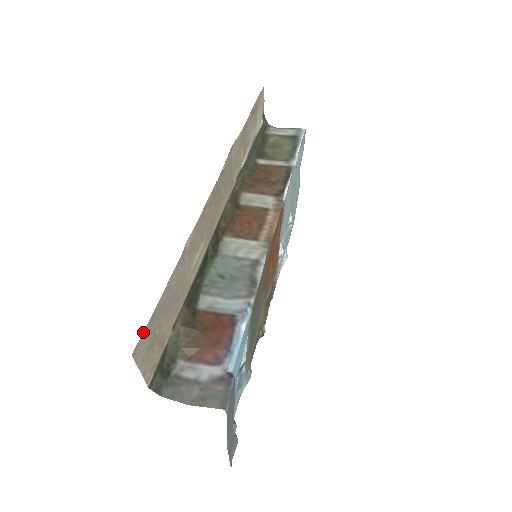
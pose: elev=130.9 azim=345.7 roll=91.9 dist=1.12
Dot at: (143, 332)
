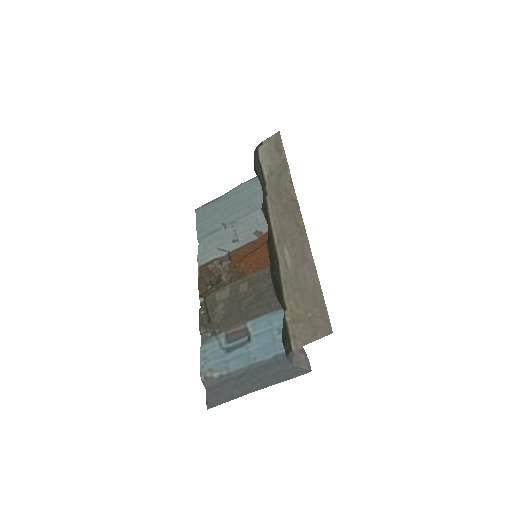
Dot at: occluded
